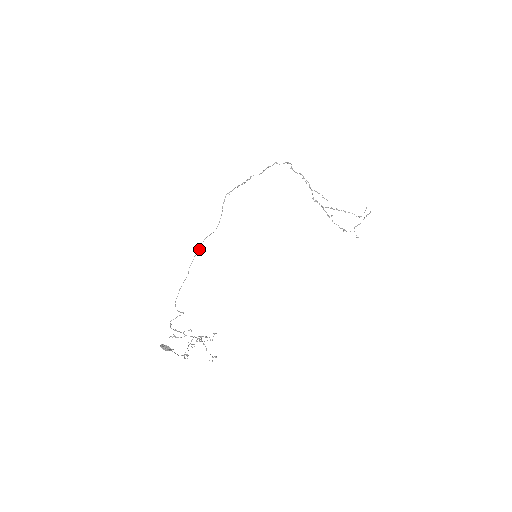
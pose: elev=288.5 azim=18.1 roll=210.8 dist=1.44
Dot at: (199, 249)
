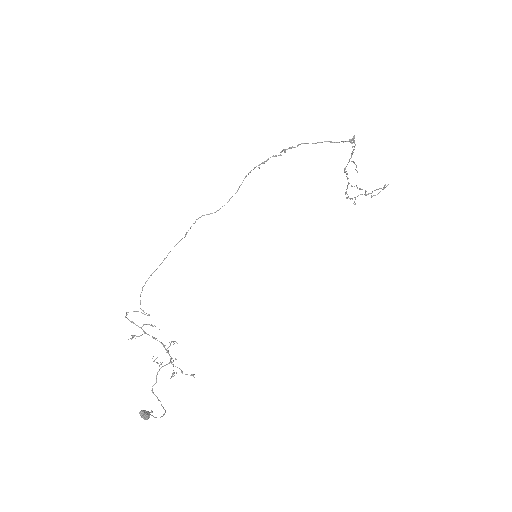
Dot at: (188, 230)
